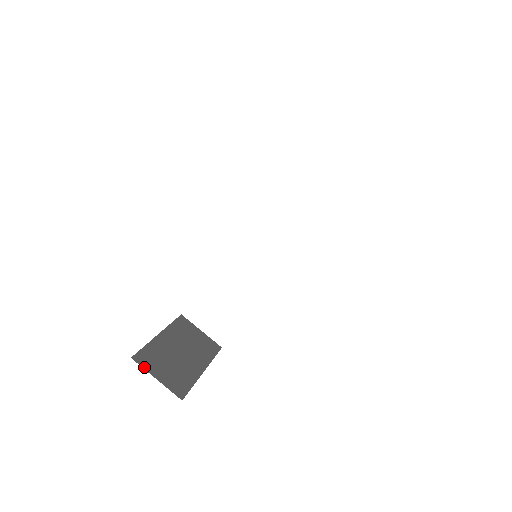
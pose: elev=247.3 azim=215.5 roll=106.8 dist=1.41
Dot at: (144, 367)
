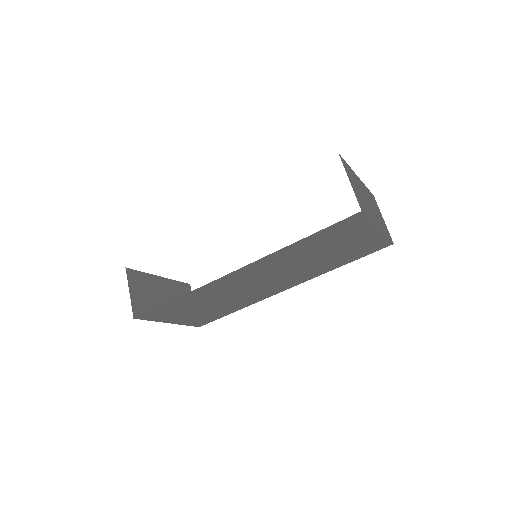
Dot at: (129, 280)
